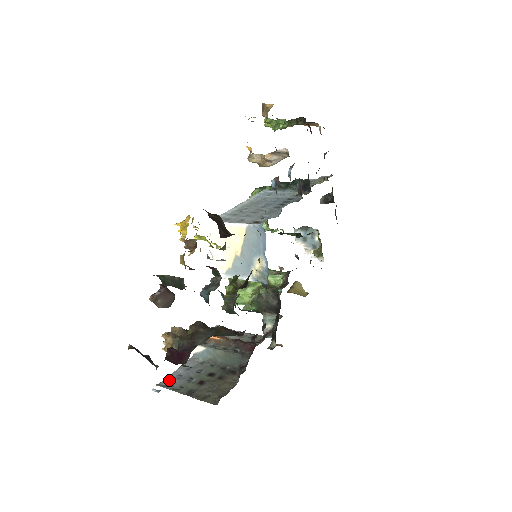
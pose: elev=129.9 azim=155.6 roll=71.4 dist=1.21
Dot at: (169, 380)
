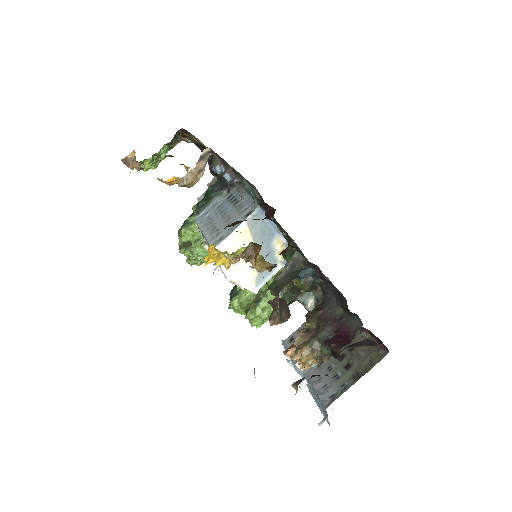
Dot at: (325, 397)
